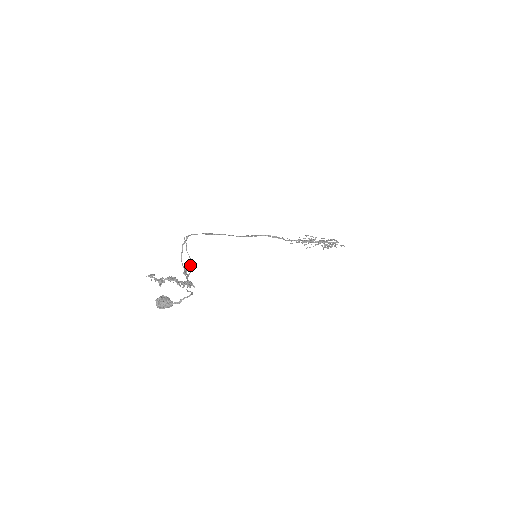
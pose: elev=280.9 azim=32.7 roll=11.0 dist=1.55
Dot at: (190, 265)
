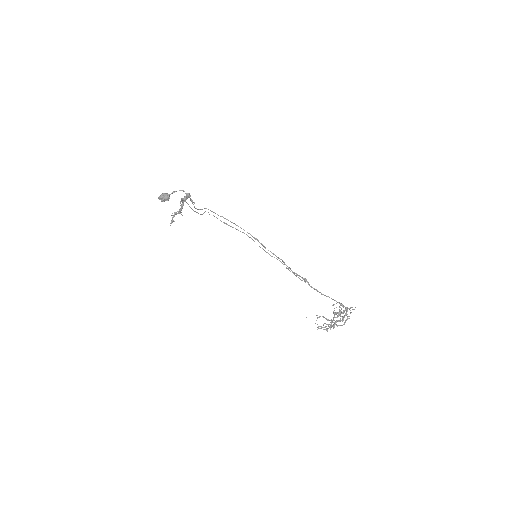
Dot at: (200, 214)
